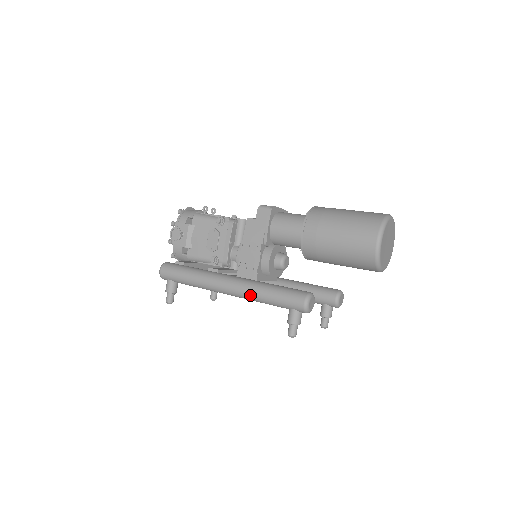
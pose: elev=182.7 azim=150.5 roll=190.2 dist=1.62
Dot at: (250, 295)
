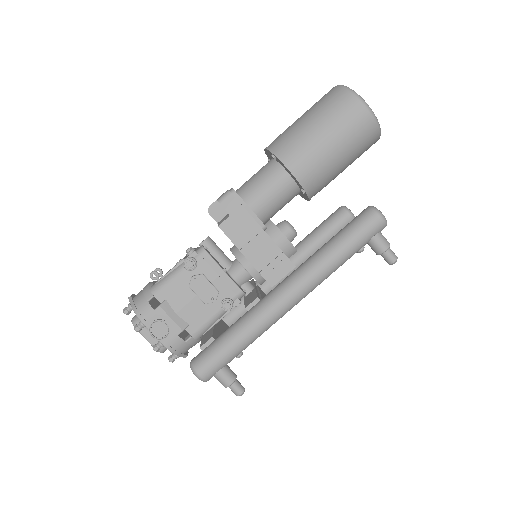
Dot at: (323, 274)
